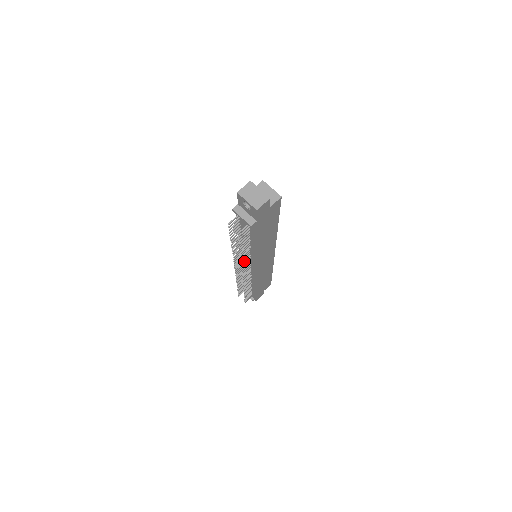
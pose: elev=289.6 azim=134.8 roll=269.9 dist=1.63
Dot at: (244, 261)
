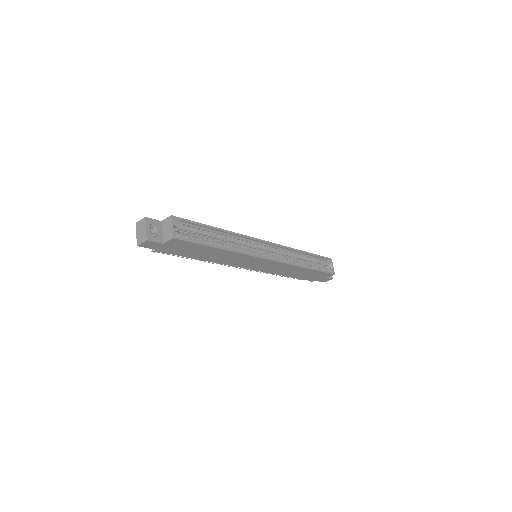
Dot at: occluded
